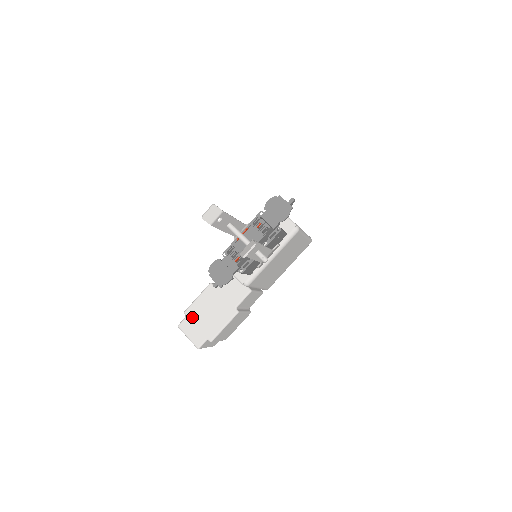
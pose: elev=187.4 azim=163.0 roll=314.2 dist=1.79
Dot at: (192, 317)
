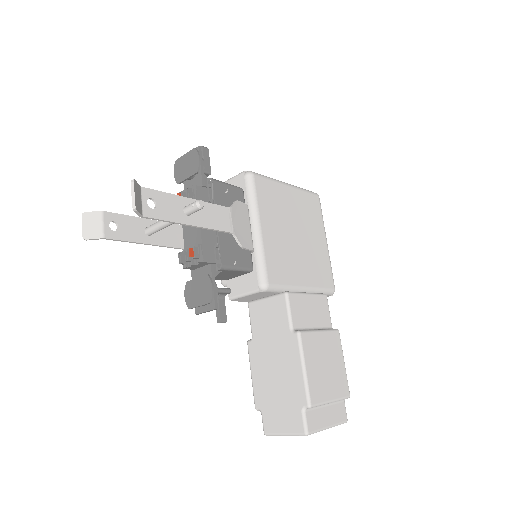
Dot at: (266, 403)
